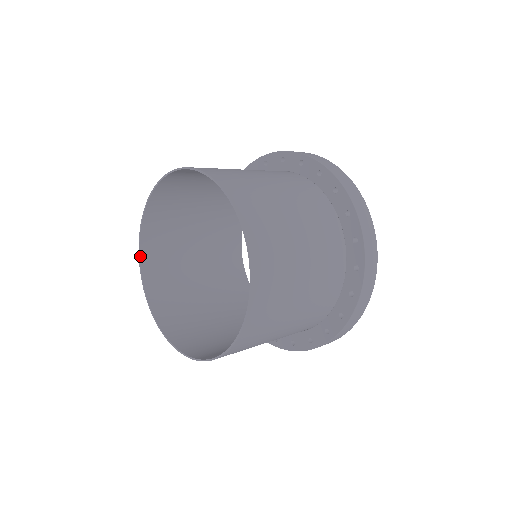
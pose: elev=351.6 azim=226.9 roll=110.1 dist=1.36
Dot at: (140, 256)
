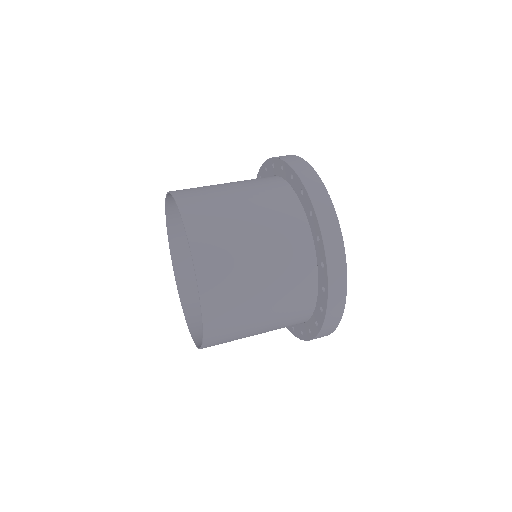
Dot at: (167, 196)
